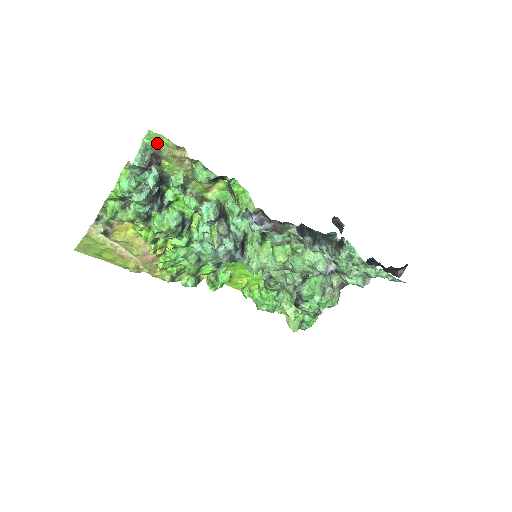
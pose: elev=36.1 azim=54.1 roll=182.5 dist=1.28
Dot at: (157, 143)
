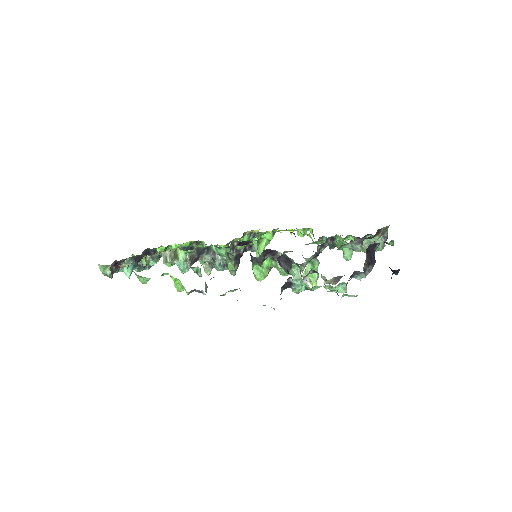
Dot at: (106, 265)
